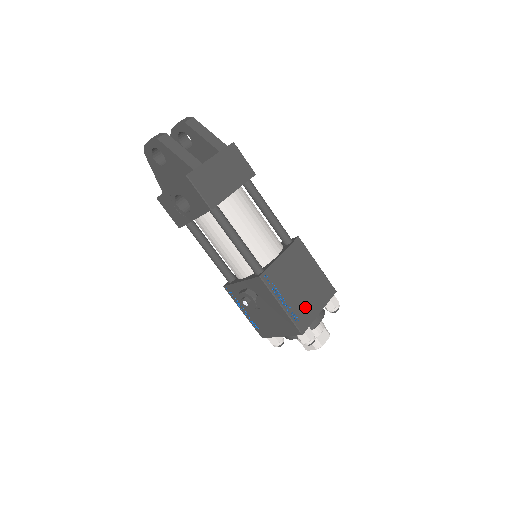
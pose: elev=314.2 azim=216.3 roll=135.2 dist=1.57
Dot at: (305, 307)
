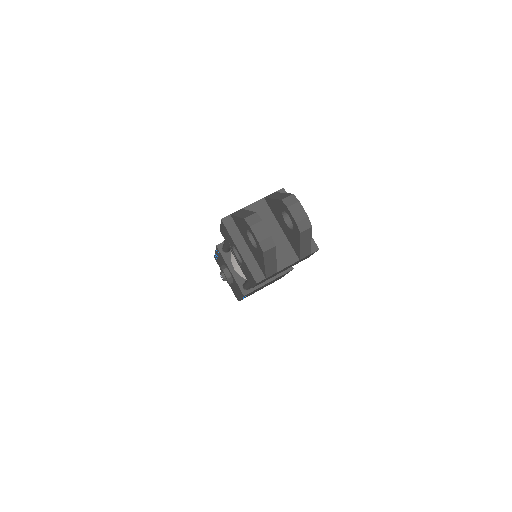
Dot at: (254, 292)
